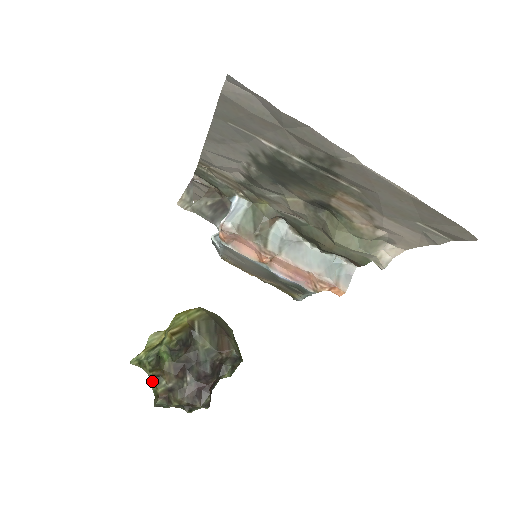
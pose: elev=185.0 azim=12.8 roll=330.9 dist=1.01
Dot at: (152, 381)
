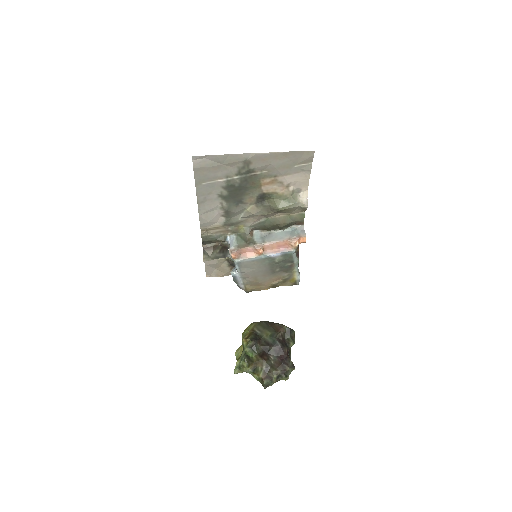
Dot at: (253, 374)
